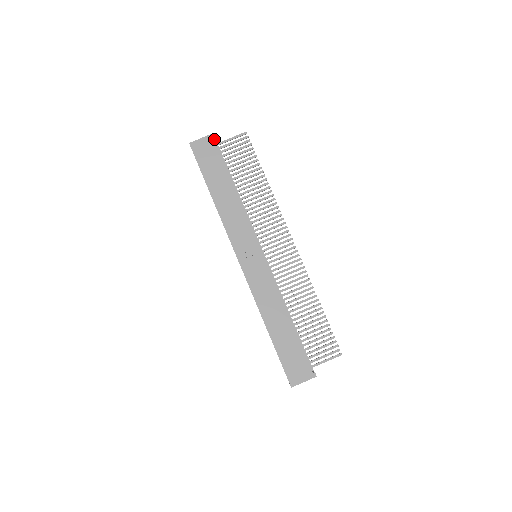
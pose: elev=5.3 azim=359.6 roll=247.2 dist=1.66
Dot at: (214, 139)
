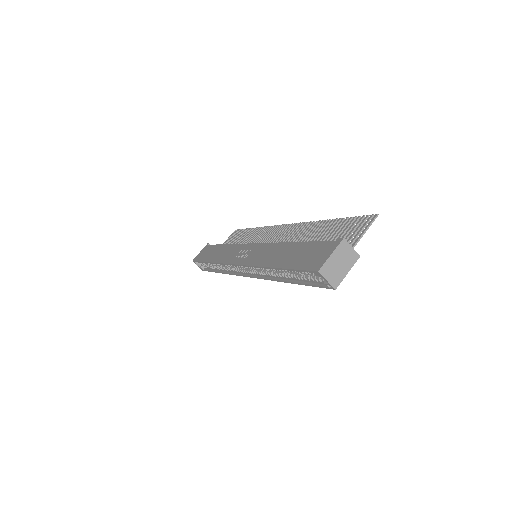
Dot at: occluded
